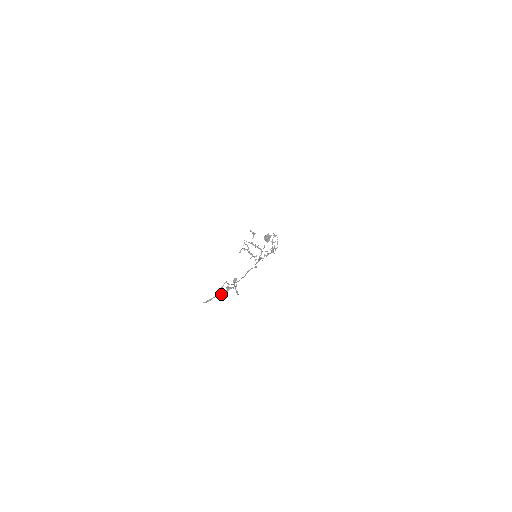
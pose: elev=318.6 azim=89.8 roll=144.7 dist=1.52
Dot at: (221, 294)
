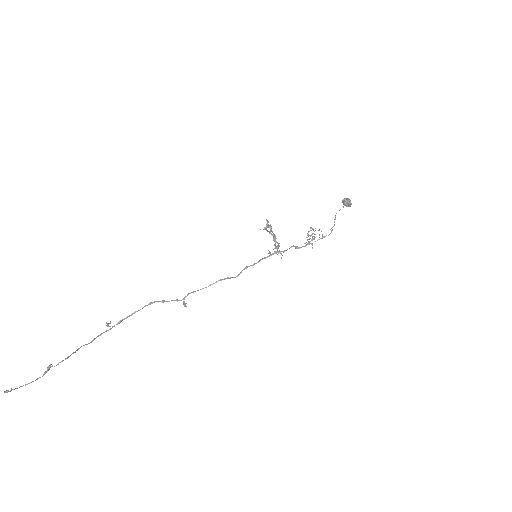
Dot at: (78, 349)
